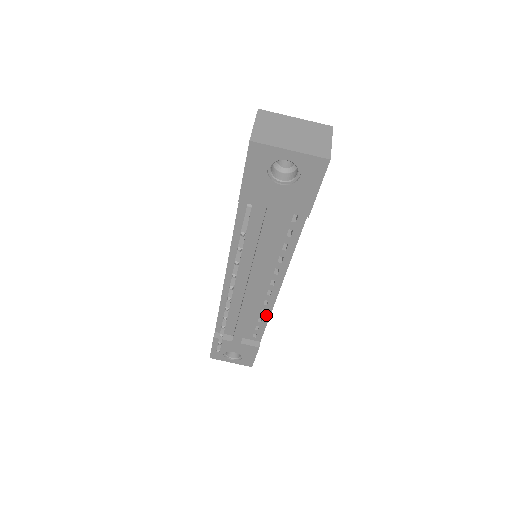
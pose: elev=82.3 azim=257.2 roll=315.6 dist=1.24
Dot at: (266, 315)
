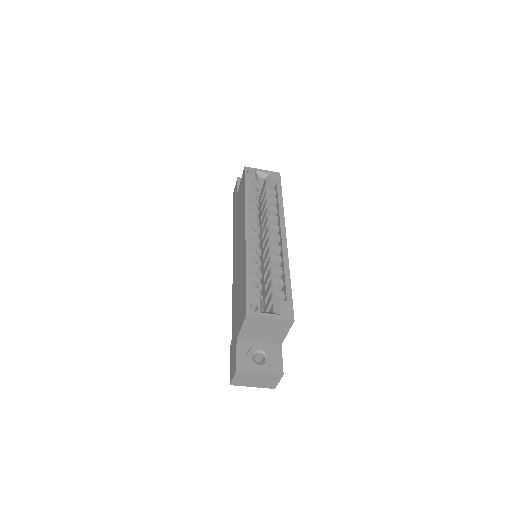
Dot at: occluded
